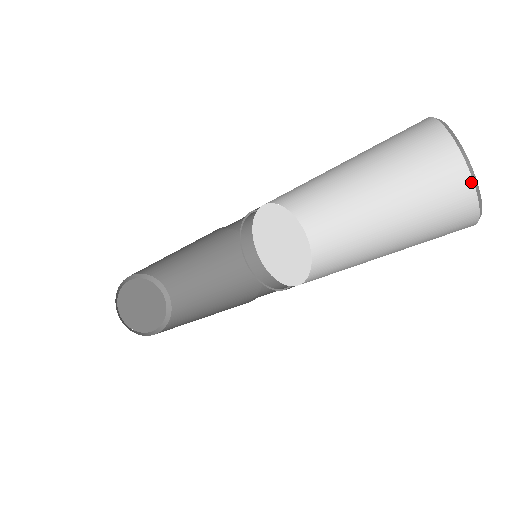
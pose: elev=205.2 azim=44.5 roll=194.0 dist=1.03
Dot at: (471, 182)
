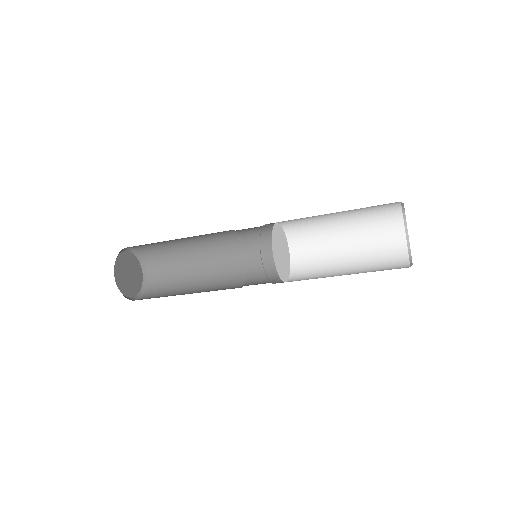
Dot at: (403, 224)
